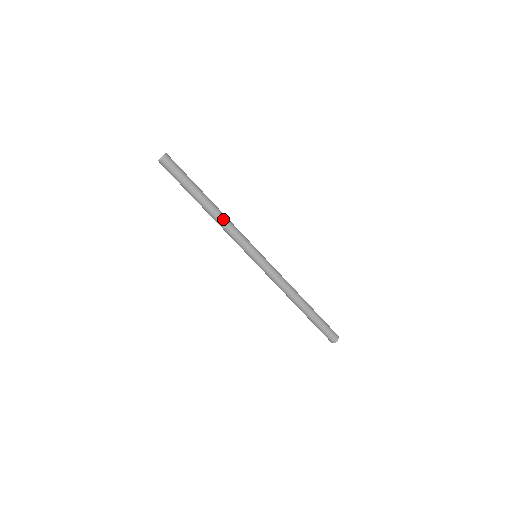
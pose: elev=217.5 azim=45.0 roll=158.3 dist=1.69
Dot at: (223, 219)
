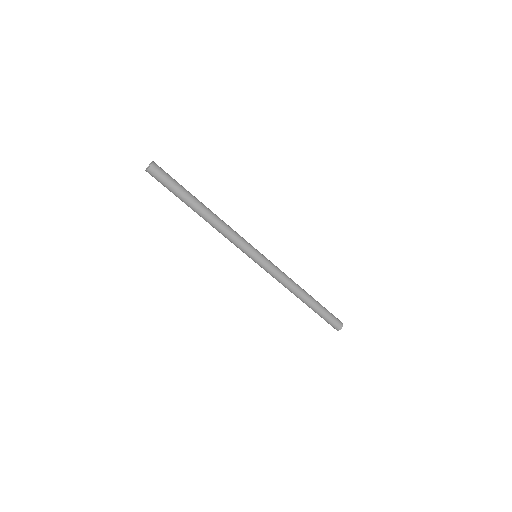
Dot at: (220, 223)
